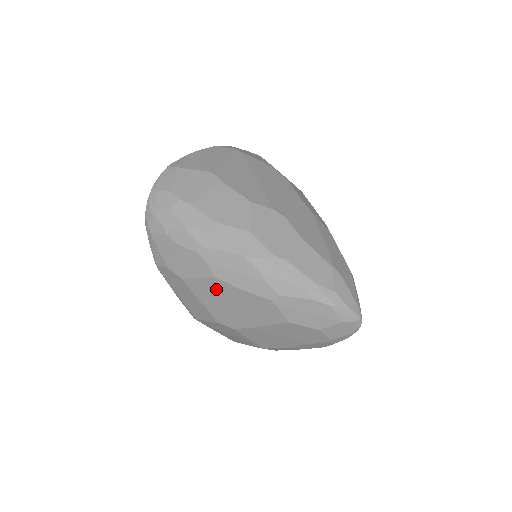
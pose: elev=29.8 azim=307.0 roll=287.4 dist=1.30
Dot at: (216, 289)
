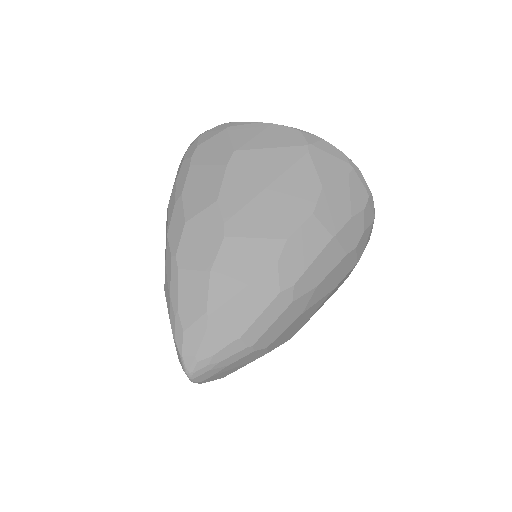
Dot at: occluded
